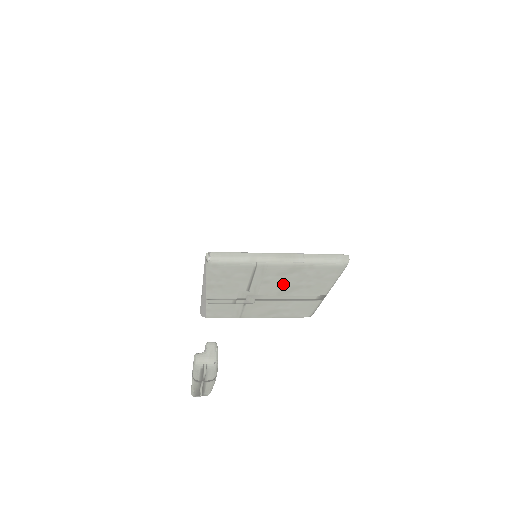
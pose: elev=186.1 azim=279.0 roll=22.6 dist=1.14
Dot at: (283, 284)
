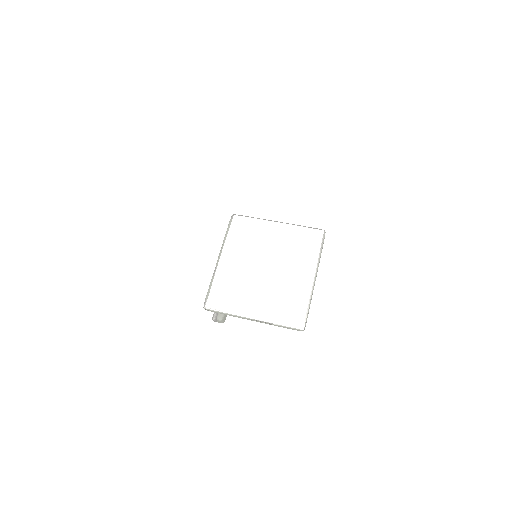
Dot at: occluded
